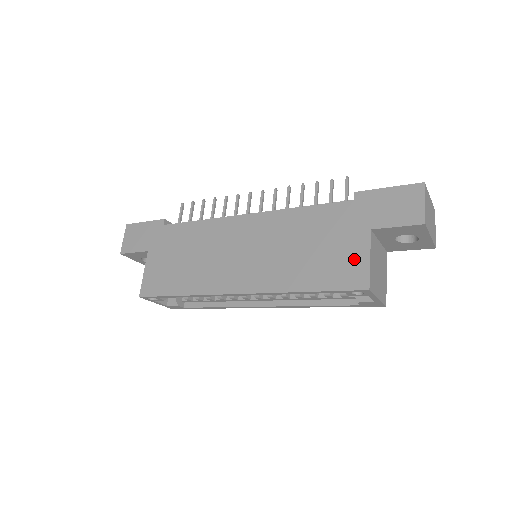
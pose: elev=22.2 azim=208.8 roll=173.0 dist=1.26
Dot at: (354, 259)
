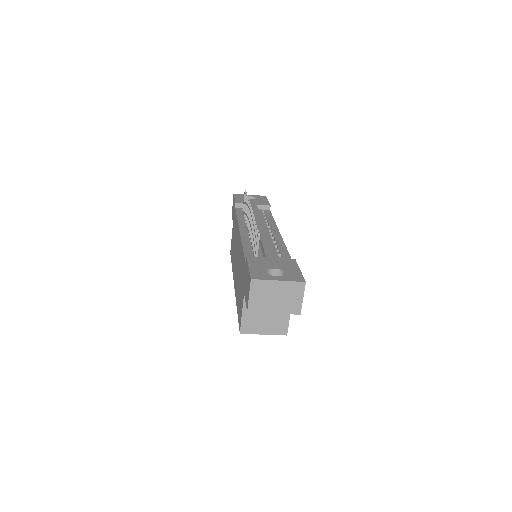
Dot at: (241, 307)
